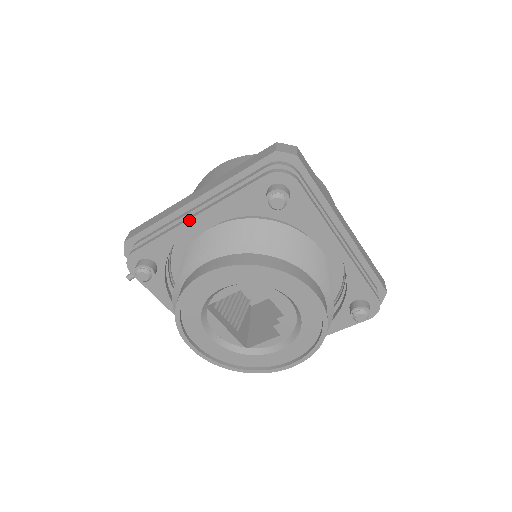
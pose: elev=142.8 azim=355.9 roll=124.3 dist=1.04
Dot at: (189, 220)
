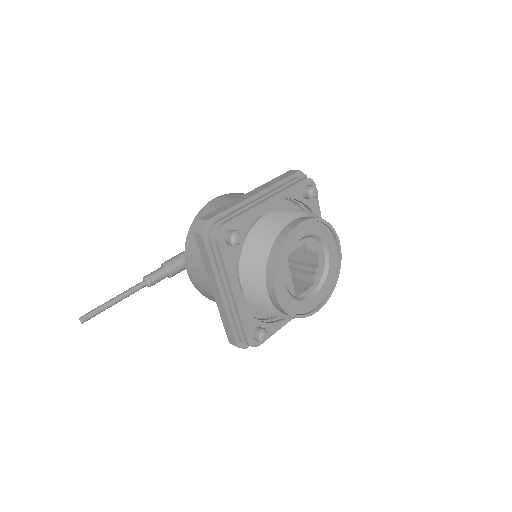
Dot at: (265, 201)
